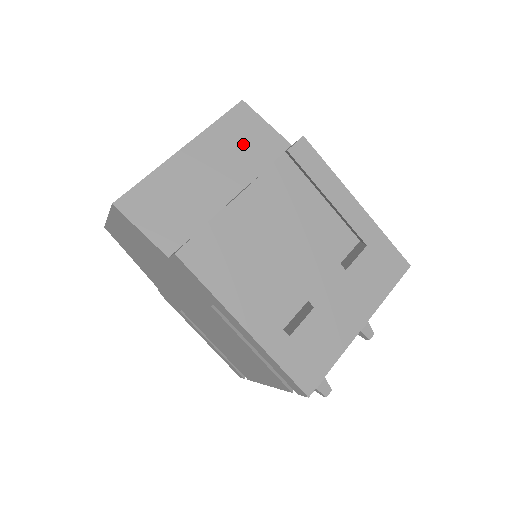
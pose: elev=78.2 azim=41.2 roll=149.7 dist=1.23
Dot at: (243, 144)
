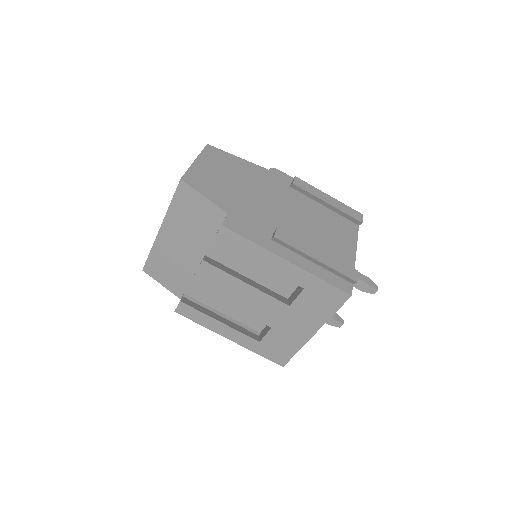
Dot at: (194, 219)
